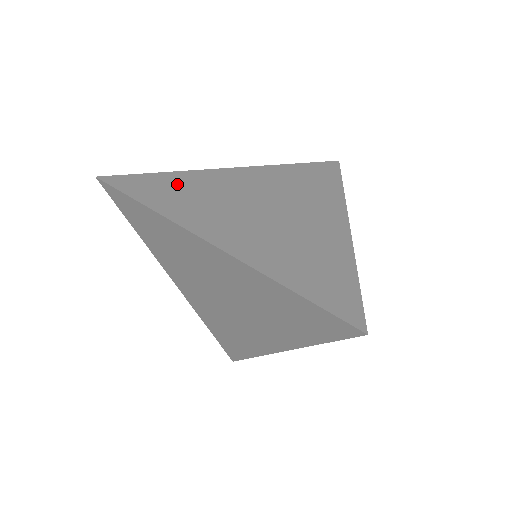
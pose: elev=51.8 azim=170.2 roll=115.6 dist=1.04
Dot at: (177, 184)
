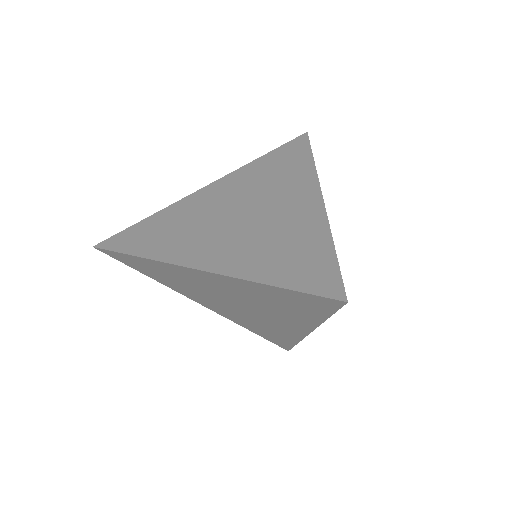
Dot at: (160, 224)
